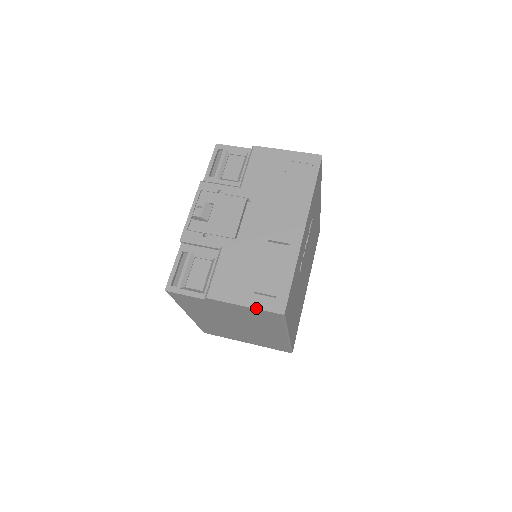
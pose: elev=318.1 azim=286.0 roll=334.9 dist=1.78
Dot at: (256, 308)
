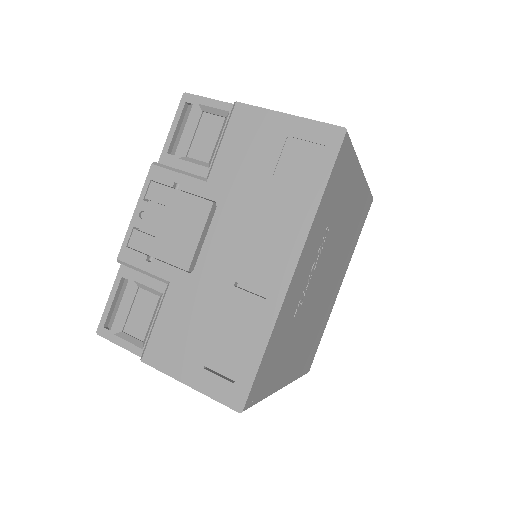
Dot at: (204, 393)
